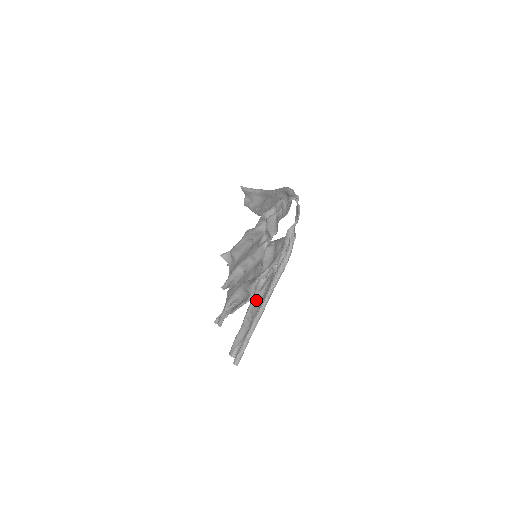
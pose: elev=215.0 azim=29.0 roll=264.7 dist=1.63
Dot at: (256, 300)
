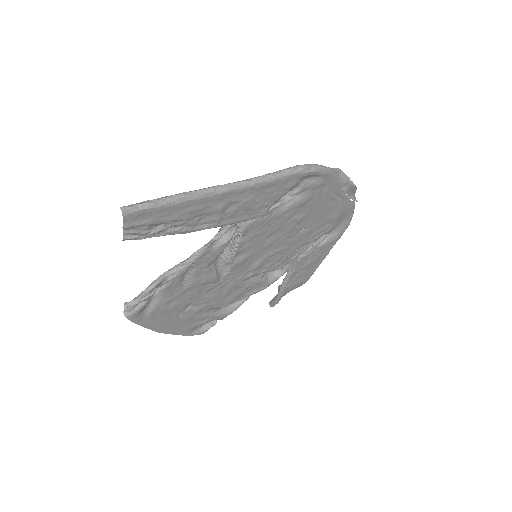
Dot at: (226, 214)
